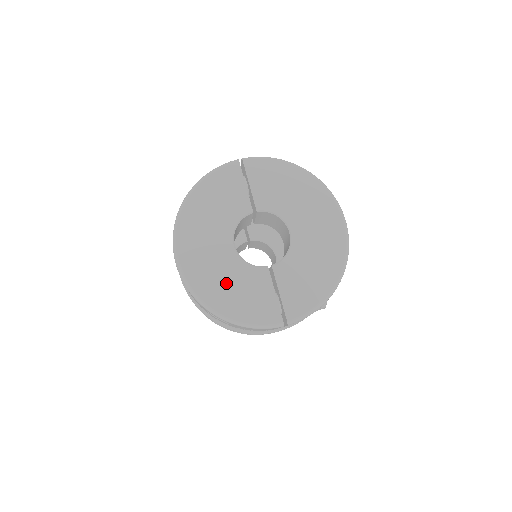
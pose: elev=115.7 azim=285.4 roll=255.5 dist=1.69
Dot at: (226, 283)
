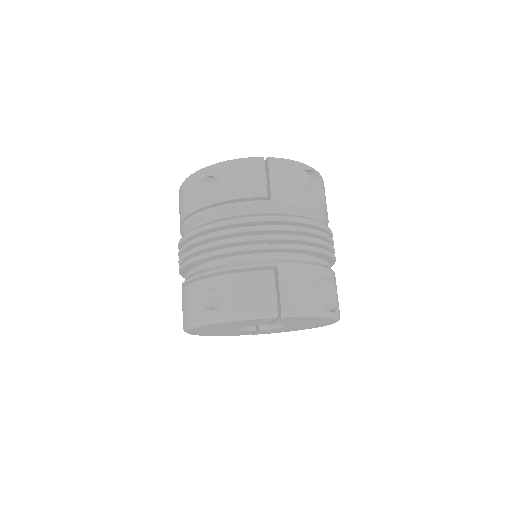
Dot at: occluded
